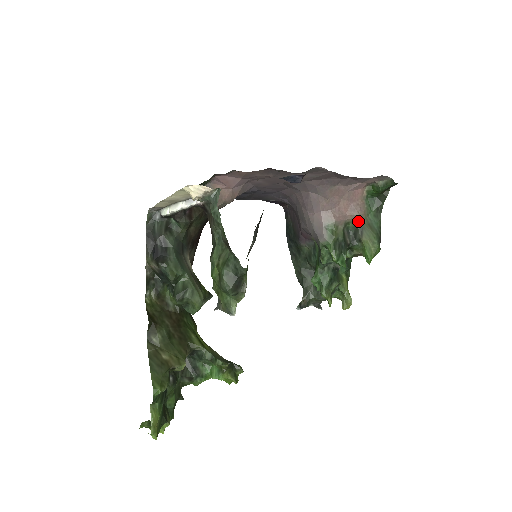
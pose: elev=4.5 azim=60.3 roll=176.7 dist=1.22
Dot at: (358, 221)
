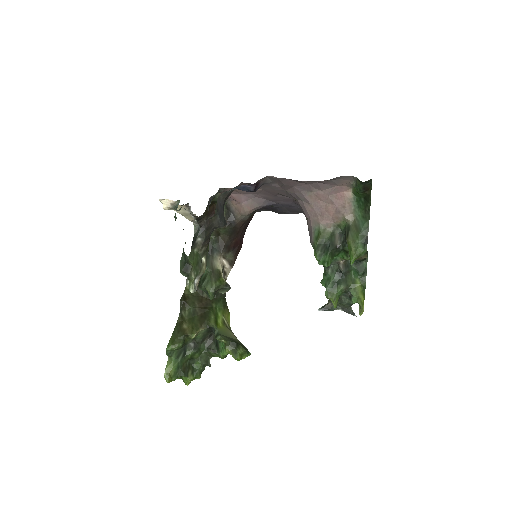
Dot at: (346, 223)
